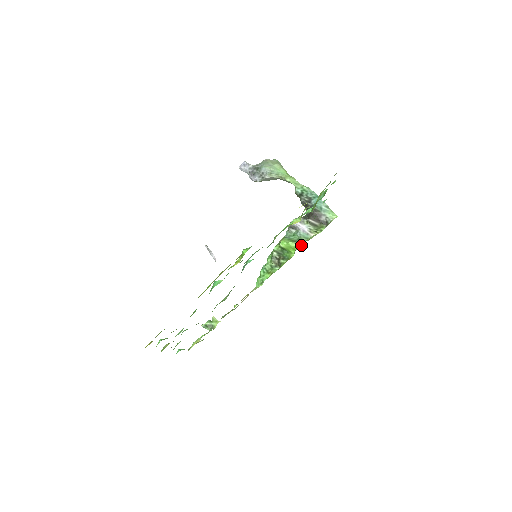
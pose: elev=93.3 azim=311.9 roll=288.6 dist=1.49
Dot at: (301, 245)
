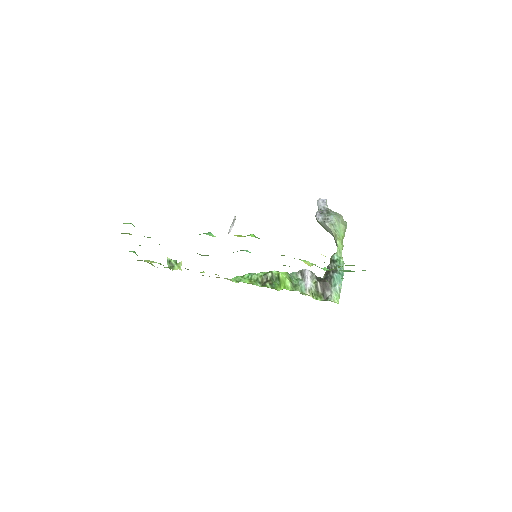
Dot at: (293, 290)
